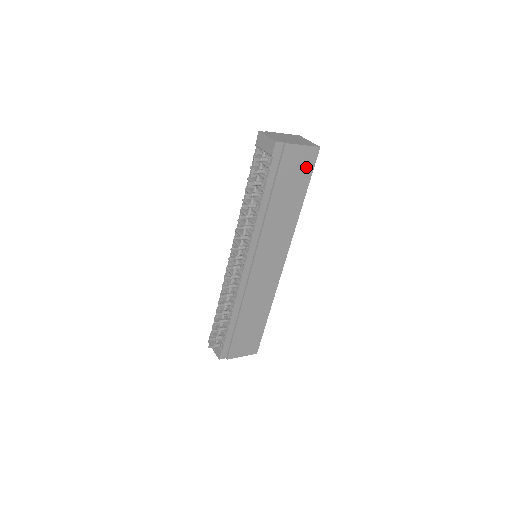
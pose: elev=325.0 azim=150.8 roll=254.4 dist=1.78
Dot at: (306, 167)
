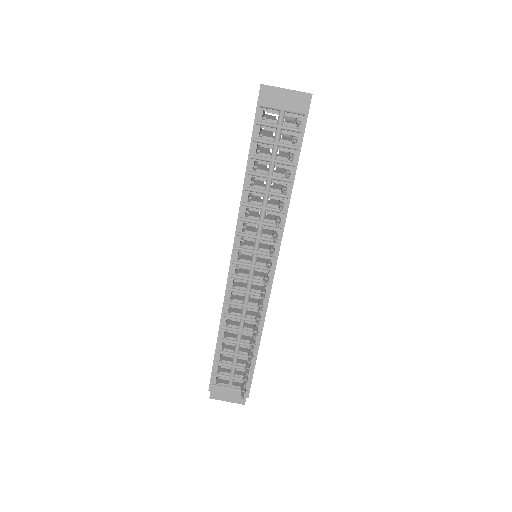
Dot at: occluded
